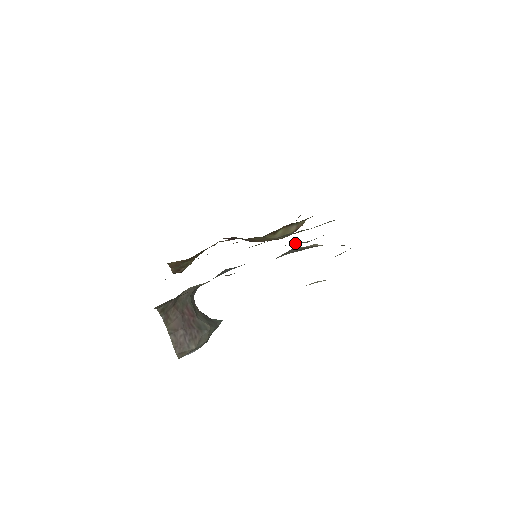
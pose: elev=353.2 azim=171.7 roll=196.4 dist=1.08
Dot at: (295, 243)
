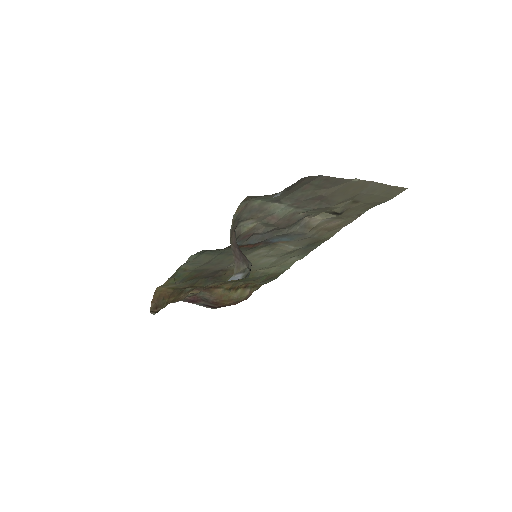
Dot at: (286, 245)
